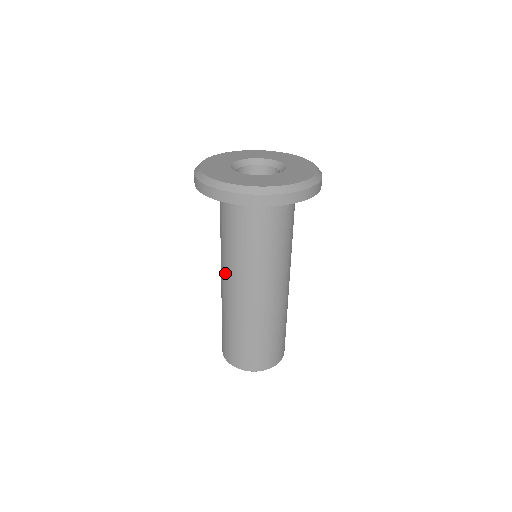
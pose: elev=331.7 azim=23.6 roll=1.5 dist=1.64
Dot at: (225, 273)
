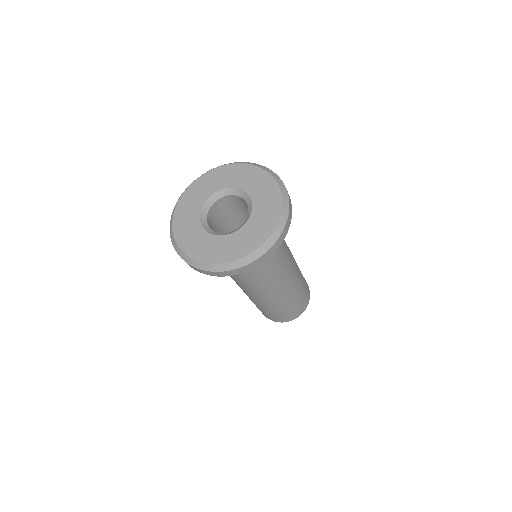
Dot at: occluded
